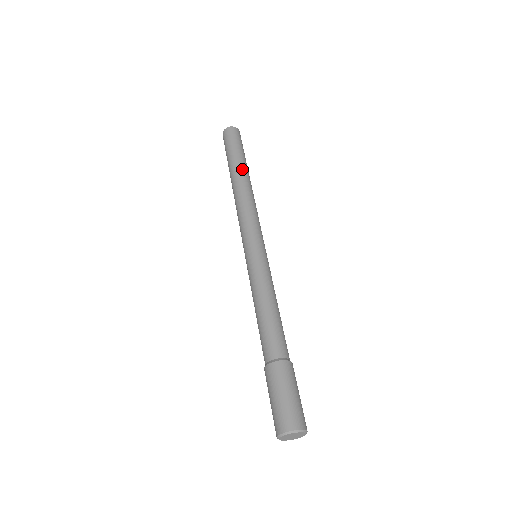
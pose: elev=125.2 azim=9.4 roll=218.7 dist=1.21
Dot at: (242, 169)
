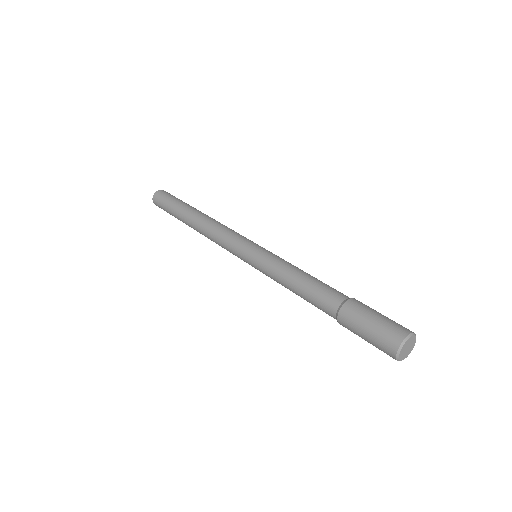
Dot at: (198, 210)
